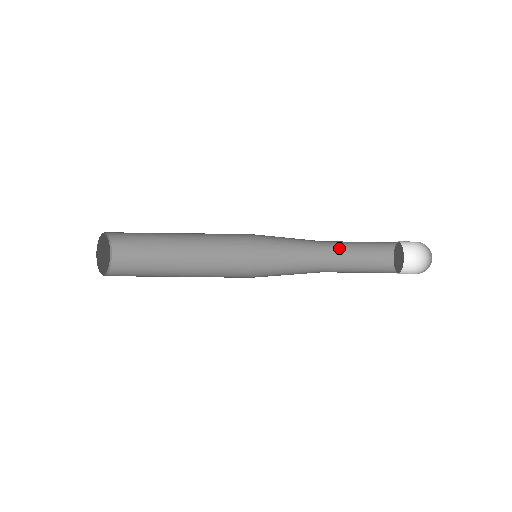
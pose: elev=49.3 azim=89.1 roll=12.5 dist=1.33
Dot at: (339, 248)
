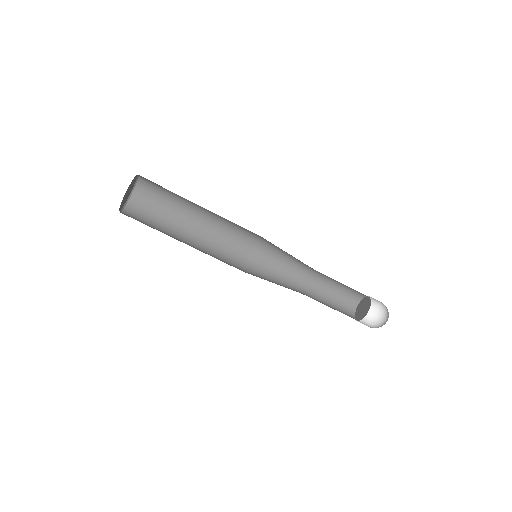
Dot at: (317, 286)
